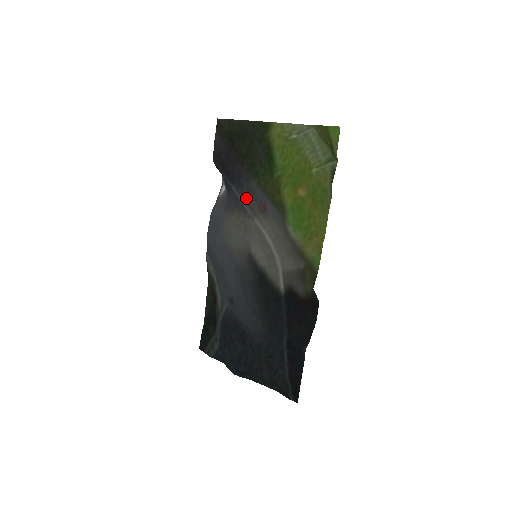
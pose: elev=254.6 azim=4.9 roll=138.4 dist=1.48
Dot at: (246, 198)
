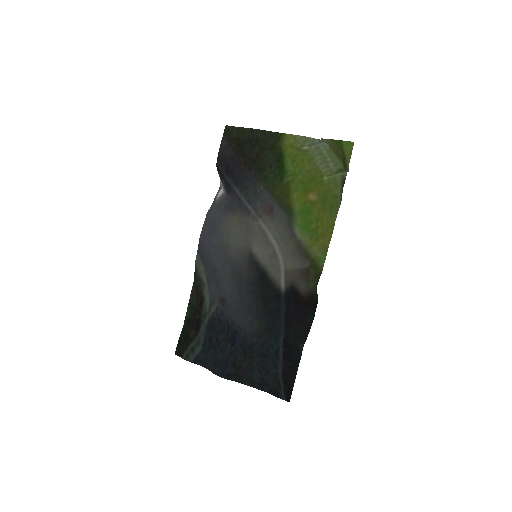
Dot at: (251, 200)
